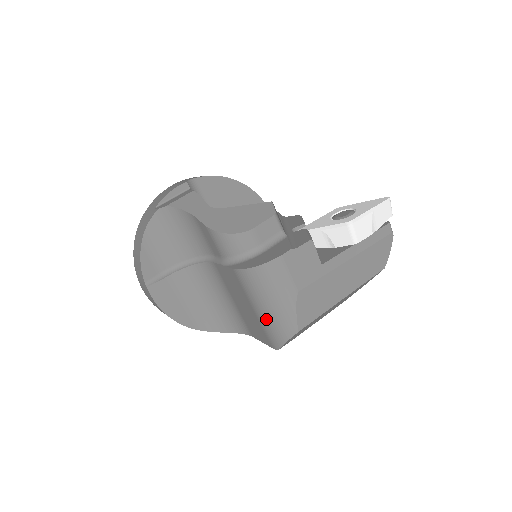
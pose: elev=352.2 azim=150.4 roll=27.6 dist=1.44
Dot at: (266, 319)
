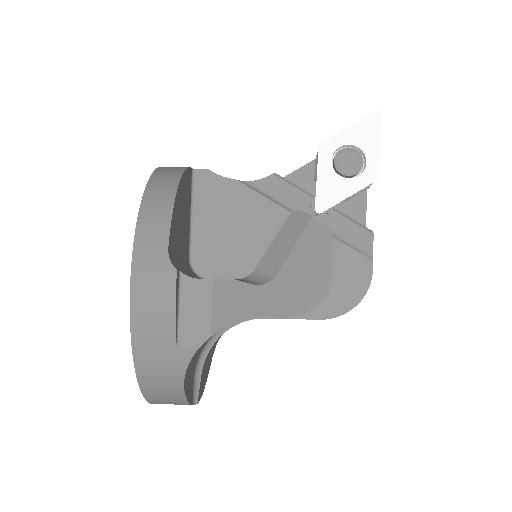
Dot at: occluded
